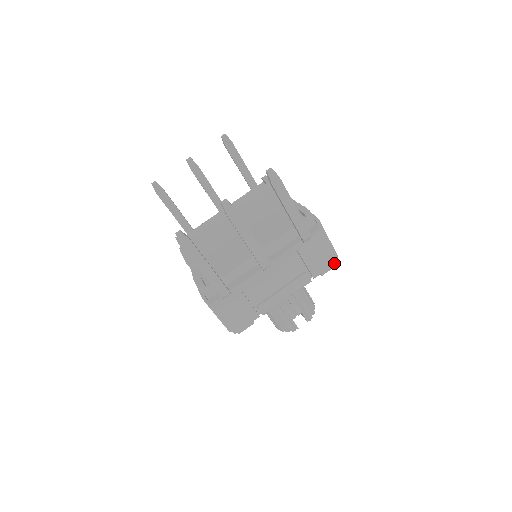
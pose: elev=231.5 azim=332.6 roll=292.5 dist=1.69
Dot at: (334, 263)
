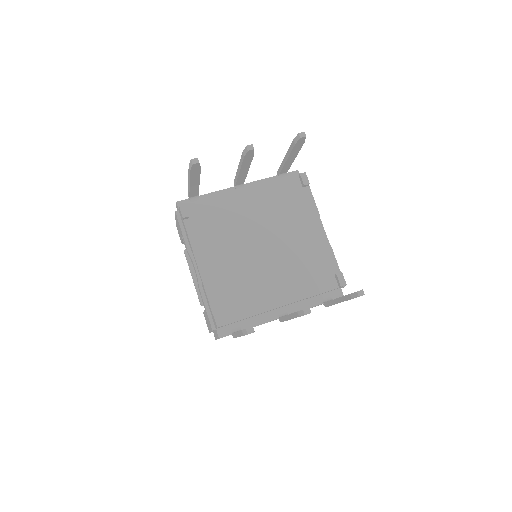
Dot at: occluded
